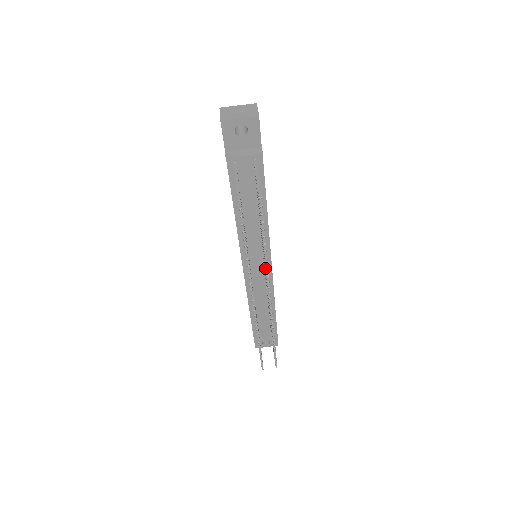
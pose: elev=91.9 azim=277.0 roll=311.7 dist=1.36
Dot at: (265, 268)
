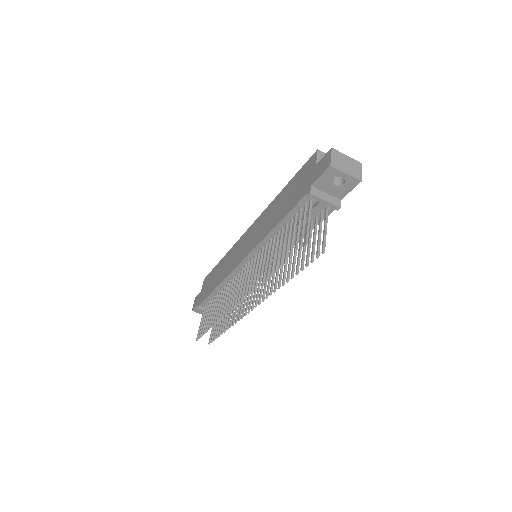
Dot at: (268, 283)
